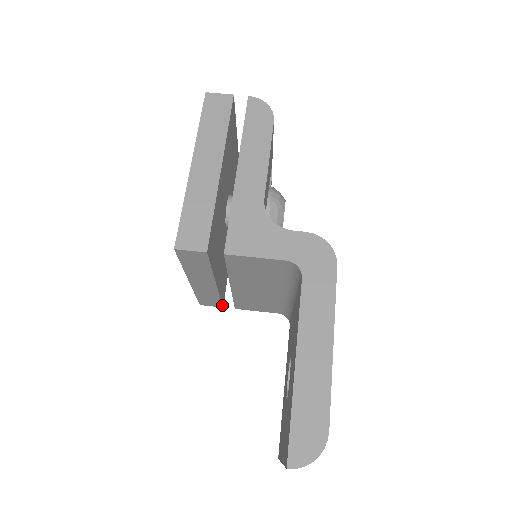
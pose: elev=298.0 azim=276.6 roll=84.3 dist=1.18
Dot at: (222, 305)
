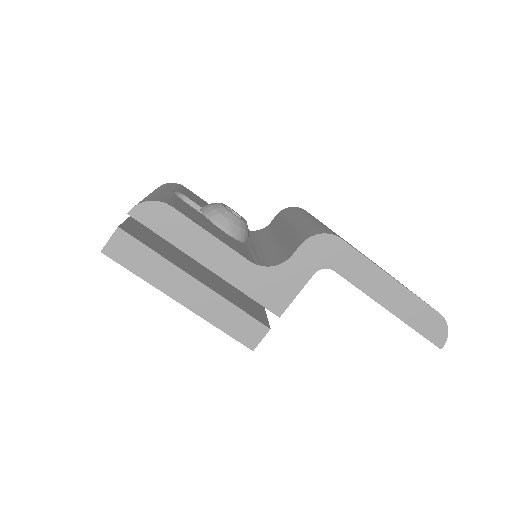
Dot at: occluded
